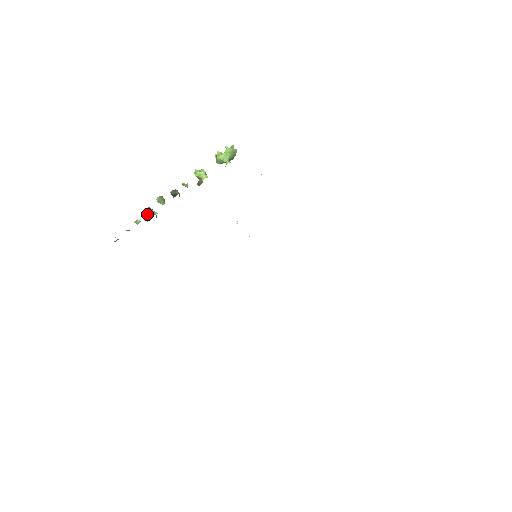
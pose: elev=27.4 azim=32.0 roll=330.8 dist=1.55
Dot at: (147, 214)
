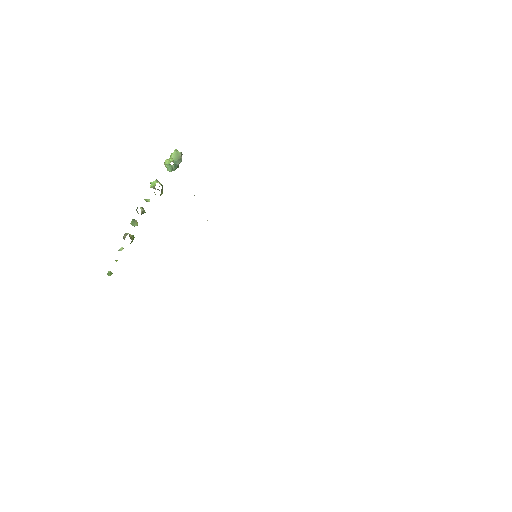
Dot at: (123, 238)
